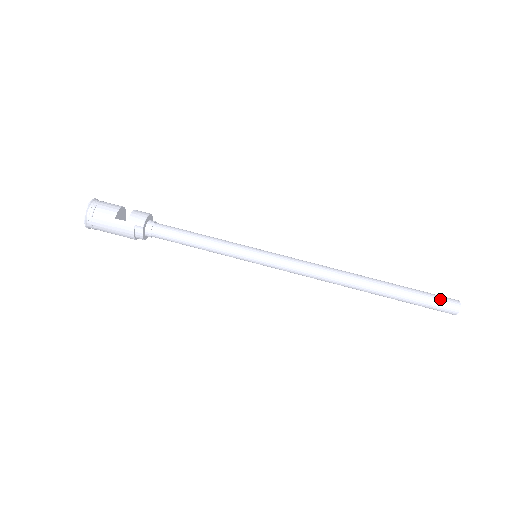
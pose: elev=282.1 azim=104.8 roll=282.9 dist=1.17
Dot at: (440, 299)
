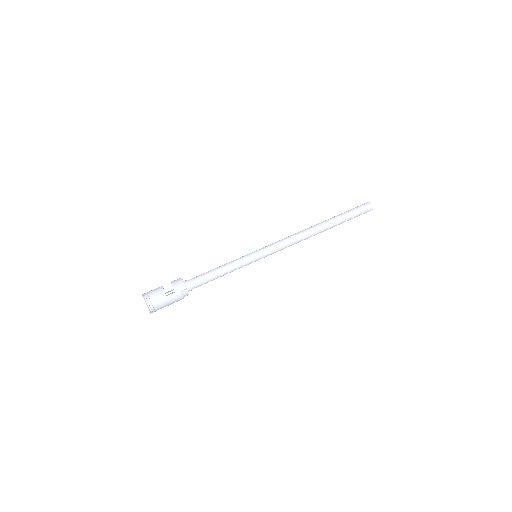
Dot at: (361, 208)
